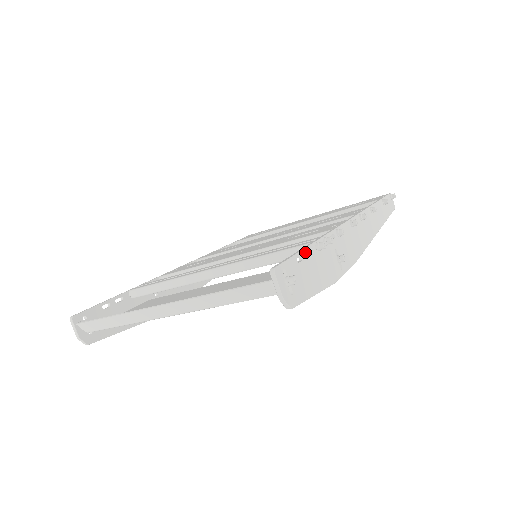
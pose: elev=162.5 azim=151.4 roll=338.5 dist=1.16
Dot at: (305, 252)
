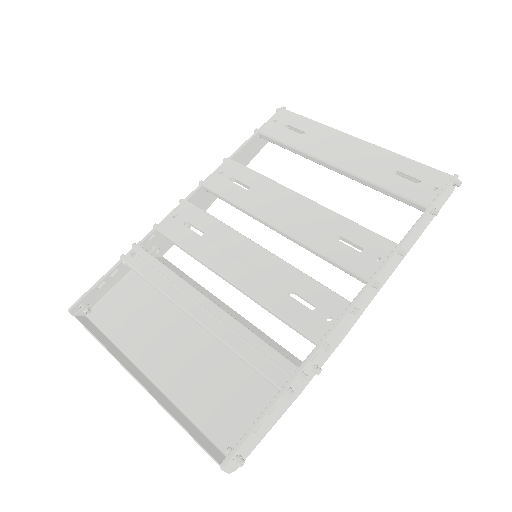
Dot at: (267, 415)
